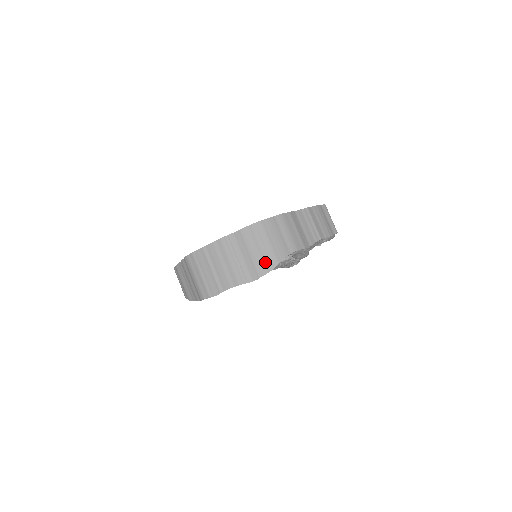
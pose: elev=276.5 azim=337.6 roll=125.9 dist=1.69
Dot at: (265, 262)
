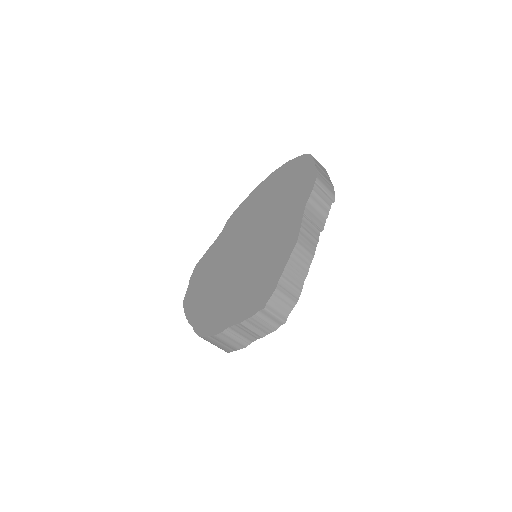
Dot at: occluded
